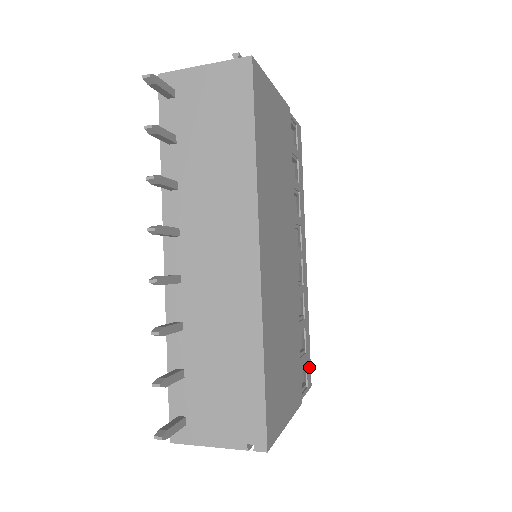
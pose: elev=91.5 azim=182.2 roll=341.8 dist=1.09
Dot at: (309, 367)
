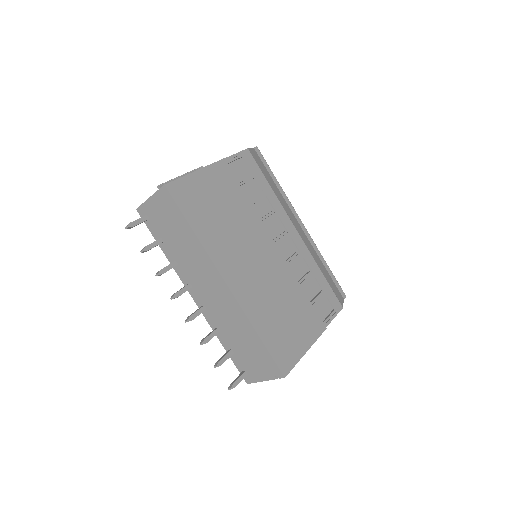
Dot at: (334, 298)
